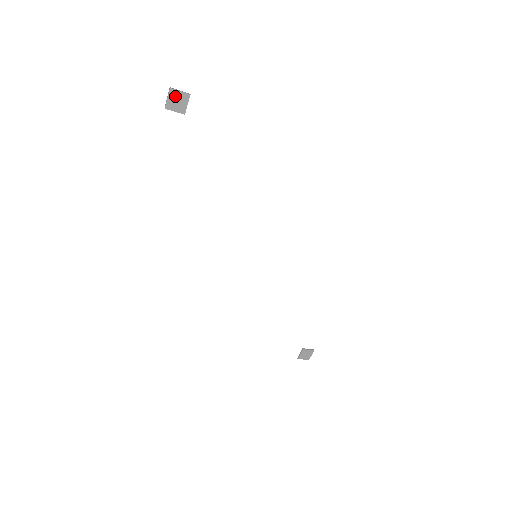
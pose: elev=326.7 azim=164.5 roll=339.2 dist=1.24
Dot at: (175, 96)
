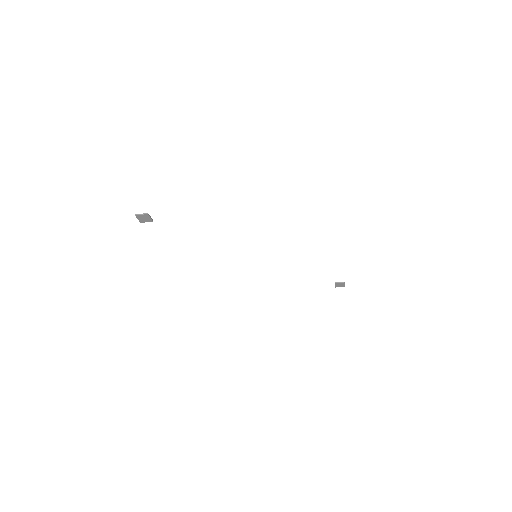
Dot at: (141, 217)
